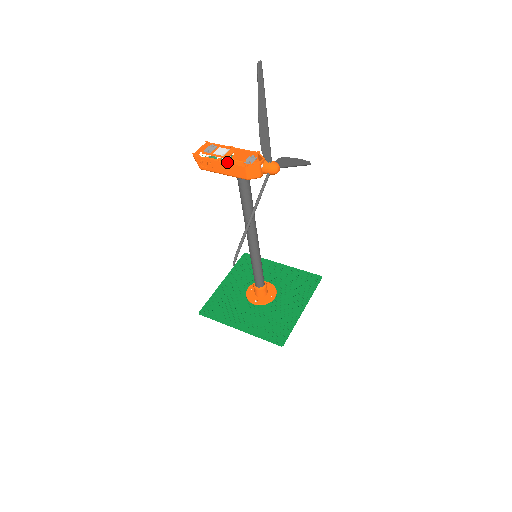
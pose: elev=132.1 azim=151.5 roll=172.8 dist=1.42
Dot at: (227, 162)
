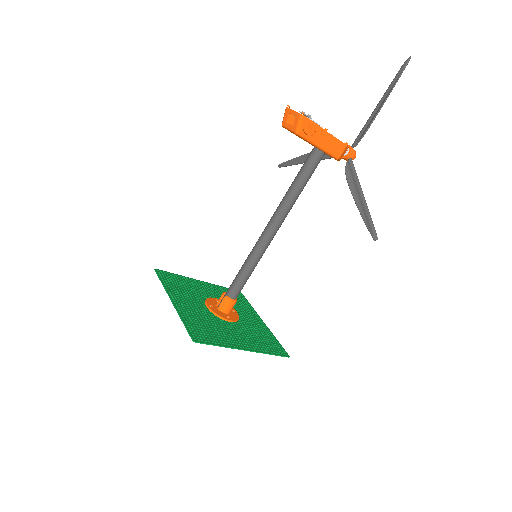
Dot at: (332, 135)
